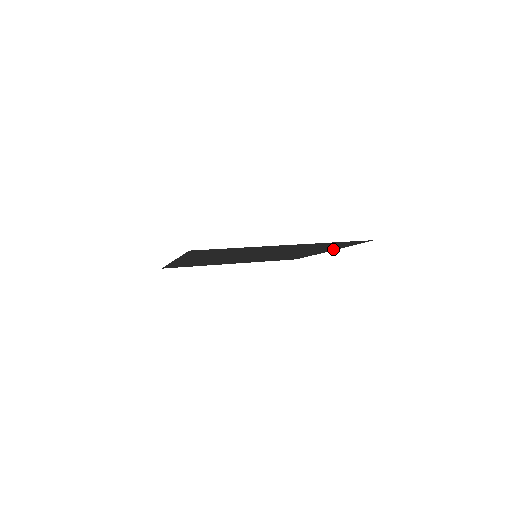
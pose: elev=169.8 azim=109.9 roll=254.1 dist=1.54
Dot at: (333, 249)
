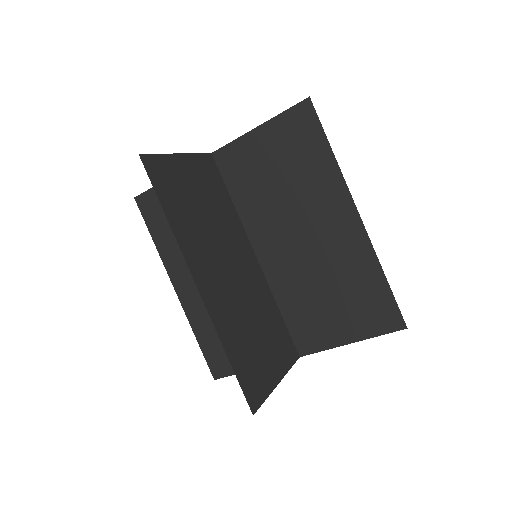
Dot at: (341, 192)
